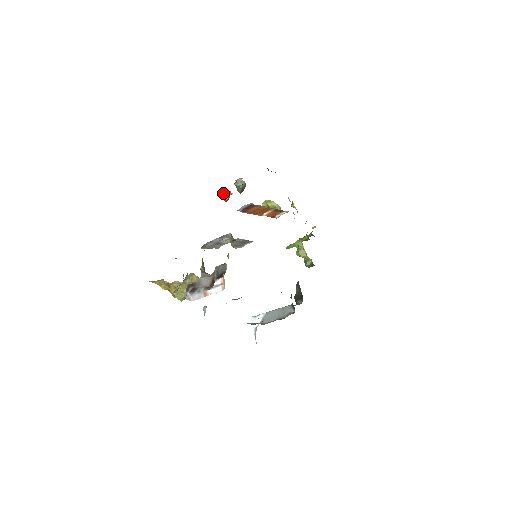
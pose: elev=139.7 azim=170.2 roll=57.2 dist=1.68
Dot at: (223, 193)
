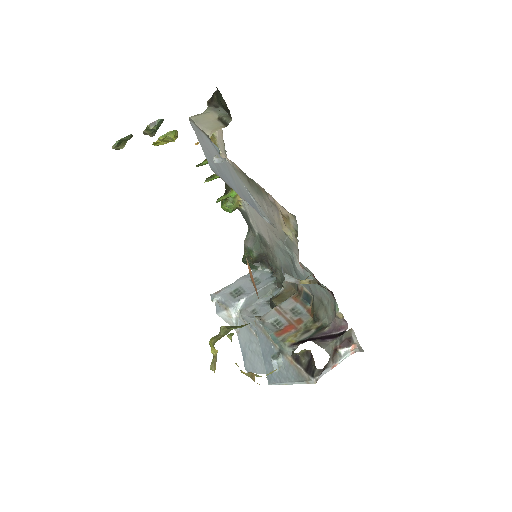
Dot at: (120, 140)
